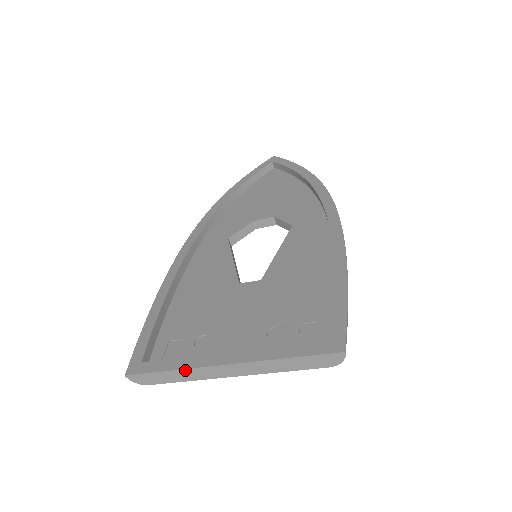
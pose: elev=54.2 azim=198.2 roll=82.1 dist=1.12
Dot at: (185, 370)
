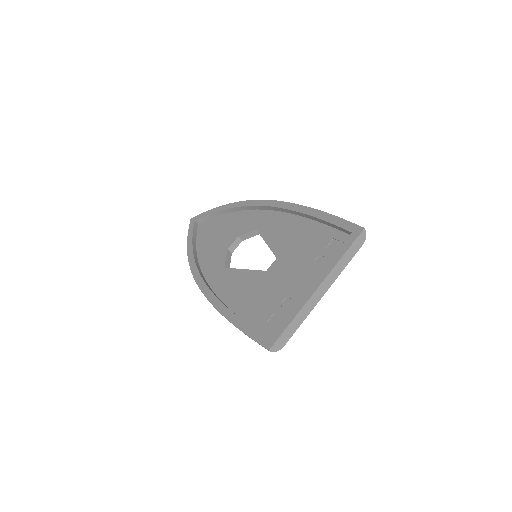
Dot at: (299, 313)
